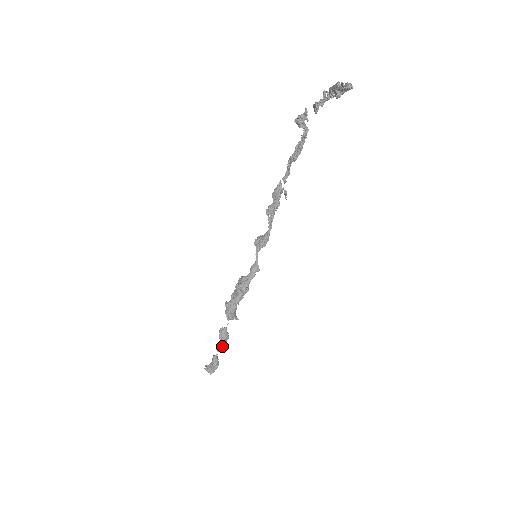
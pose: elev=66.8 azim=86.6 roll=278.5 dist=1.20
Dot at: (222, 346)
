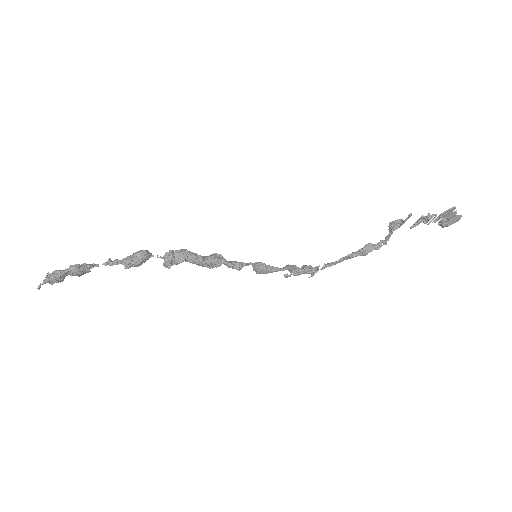
Dot at: (119, 263)
